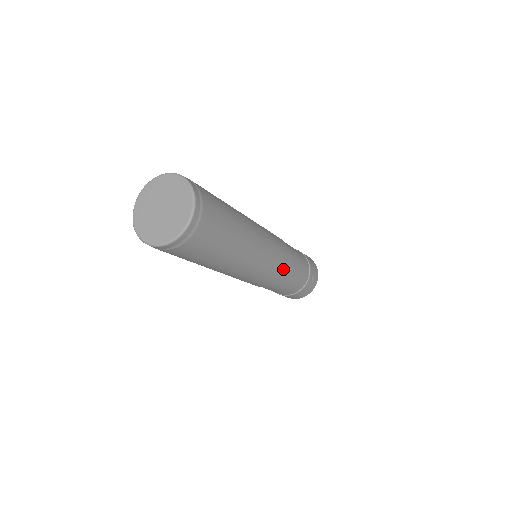
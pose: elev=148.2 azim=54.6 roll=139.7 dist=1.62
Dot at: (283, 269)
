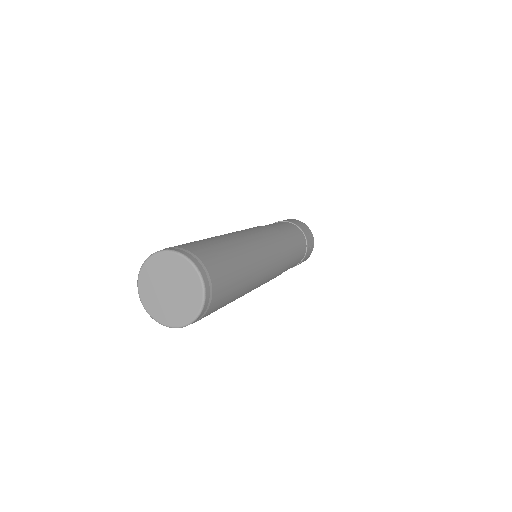
Dot at: (285, 265)
